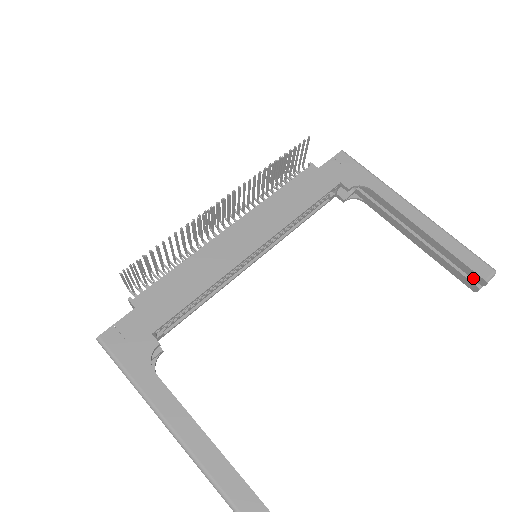
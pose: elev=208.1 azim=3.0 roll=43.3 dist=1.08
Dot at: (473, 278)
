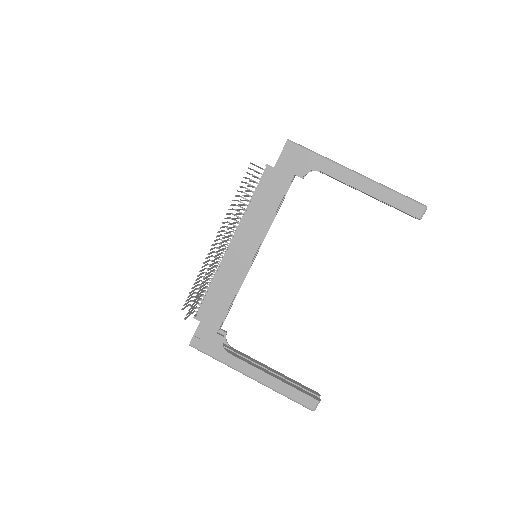
Dot at: occluded
